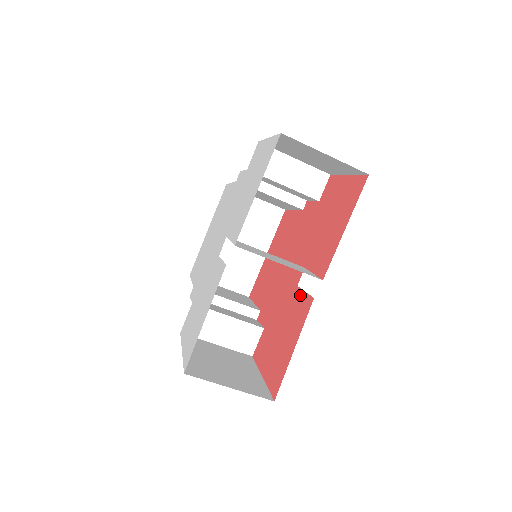
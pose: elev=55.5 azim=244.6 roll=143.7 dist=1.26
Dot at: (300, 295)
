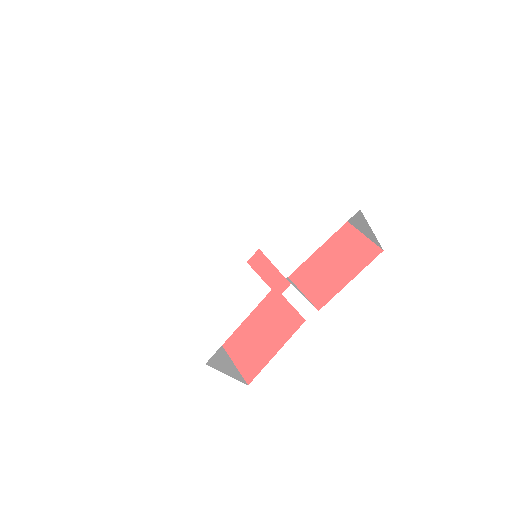
Dot at: (286, 306)
